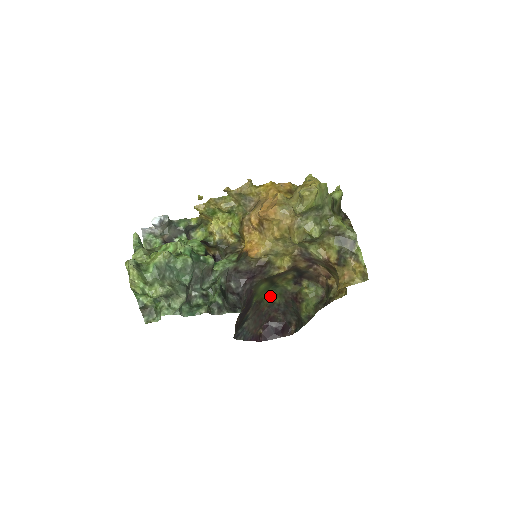
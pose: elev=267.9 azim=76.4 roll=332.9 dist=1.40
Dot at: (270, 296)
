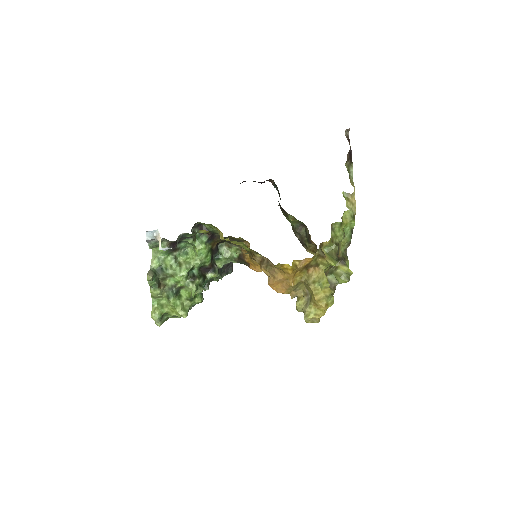
Dot at: occluded
